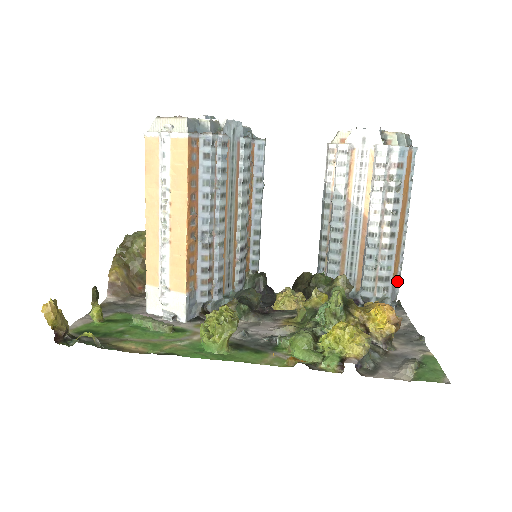
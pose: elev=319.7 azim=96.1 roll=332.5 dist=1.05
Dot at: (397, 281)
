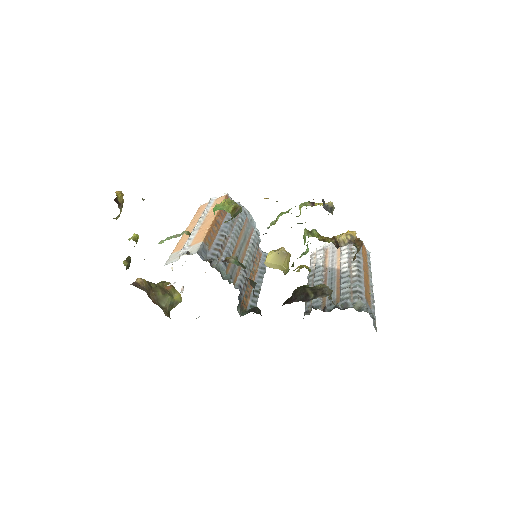
Dot at: (372, 310)
